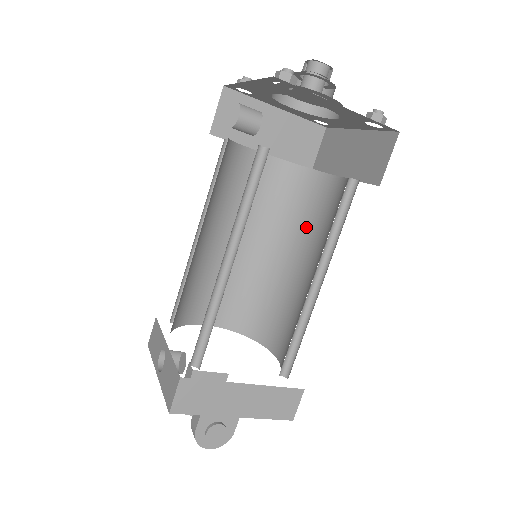
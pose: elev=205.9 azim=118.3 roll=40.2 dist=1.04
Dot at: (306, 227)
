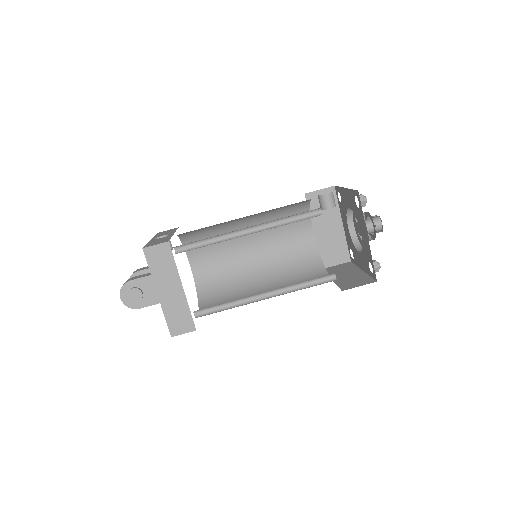
Dot at: (289, 281)
